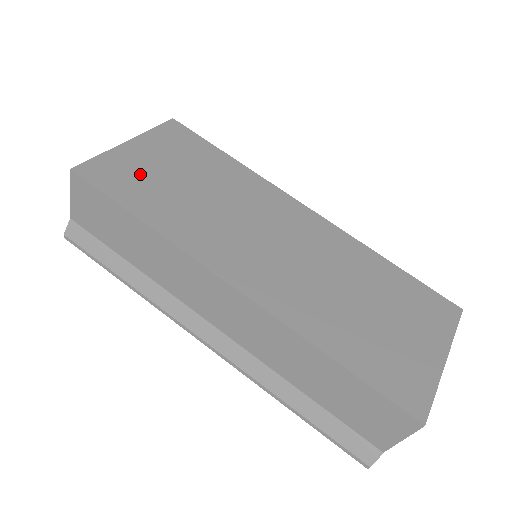
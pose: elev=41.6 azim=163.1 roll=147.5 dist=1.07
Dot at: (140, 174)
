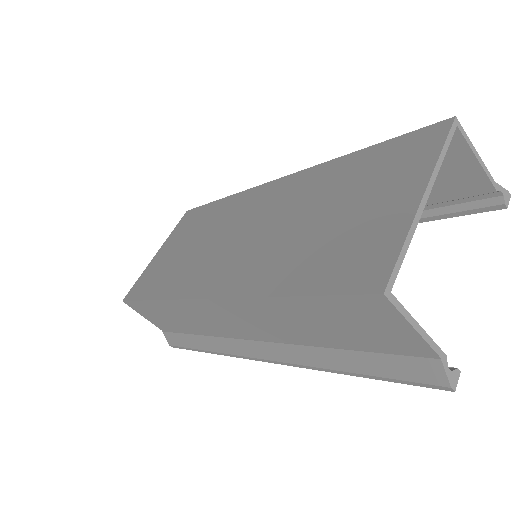
Dot at: (159, 268)
